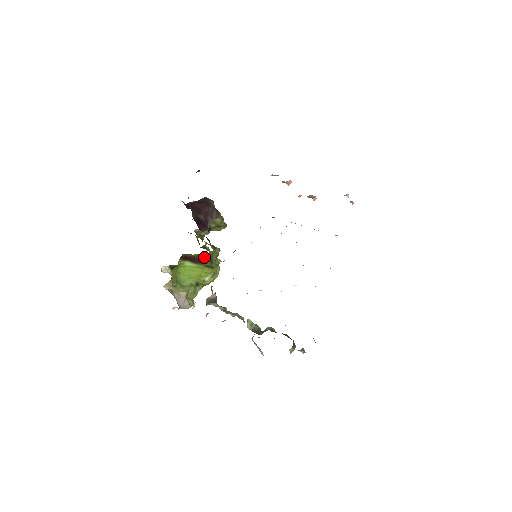
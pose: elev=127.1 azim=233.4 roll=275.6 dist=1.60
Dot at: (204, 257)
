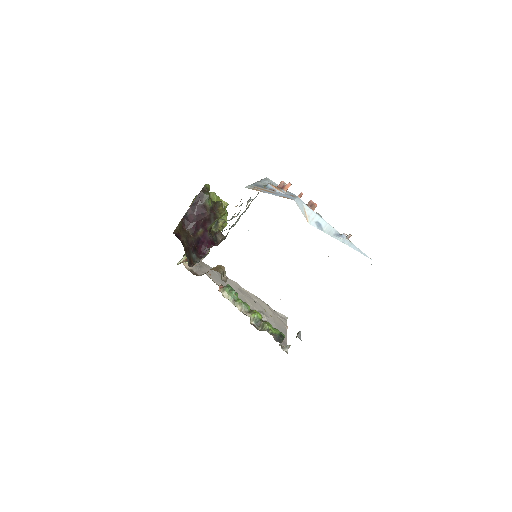
Dot at: occluded
